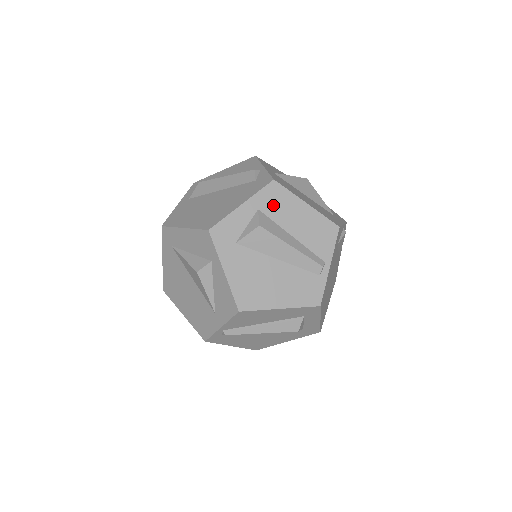
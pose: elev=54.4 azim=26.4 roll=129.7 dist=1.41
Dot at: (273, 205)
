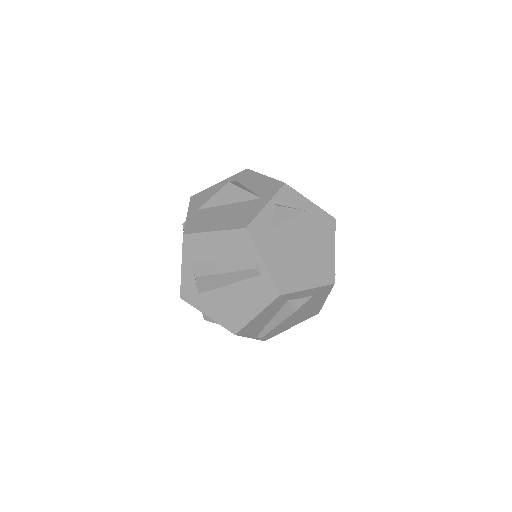
Dot at: (196, 252)
